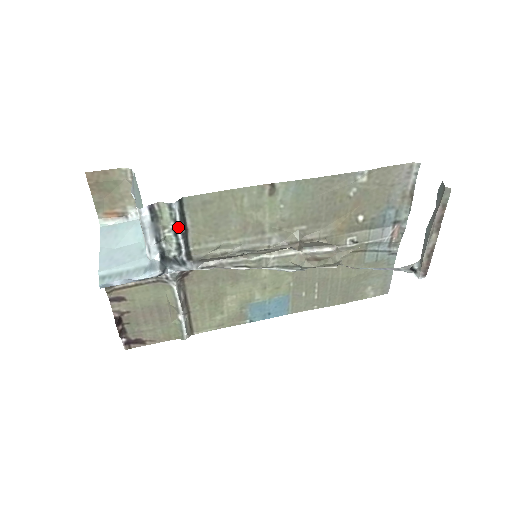
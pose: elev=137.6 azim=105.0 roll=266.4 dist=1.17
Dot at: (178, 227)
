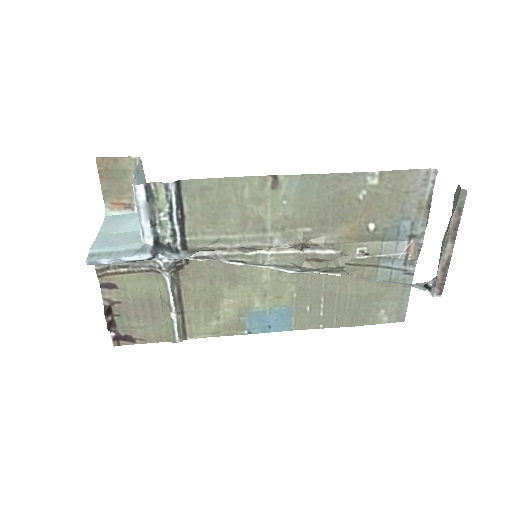
Dot at: (174, 211)
